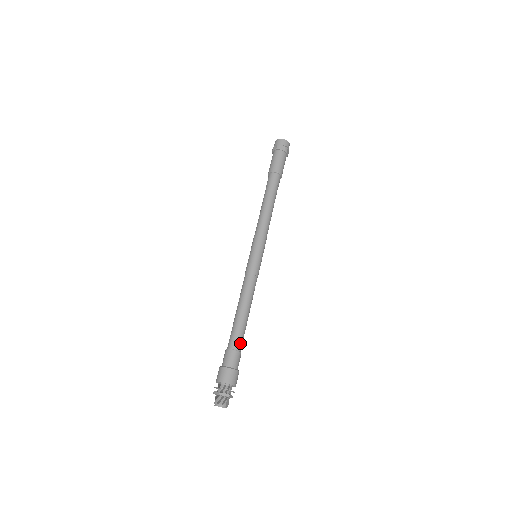
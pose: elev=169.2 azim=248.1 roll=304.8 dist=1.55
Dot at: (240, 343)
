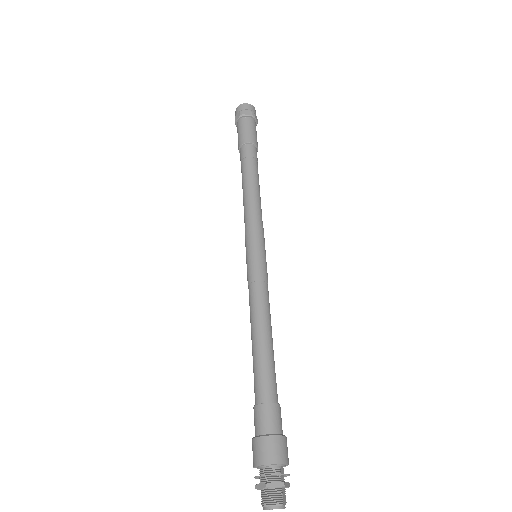
Dot at: (273, 389)
